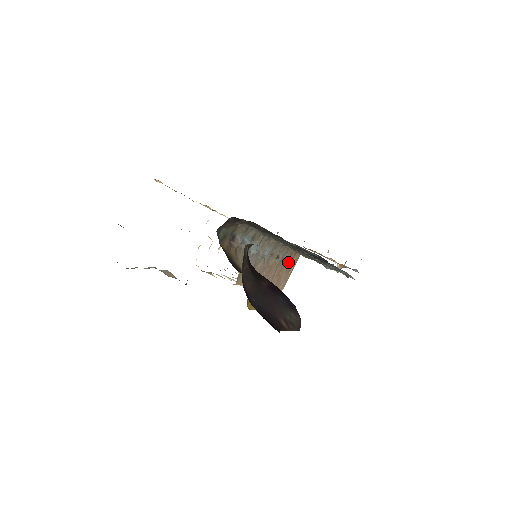
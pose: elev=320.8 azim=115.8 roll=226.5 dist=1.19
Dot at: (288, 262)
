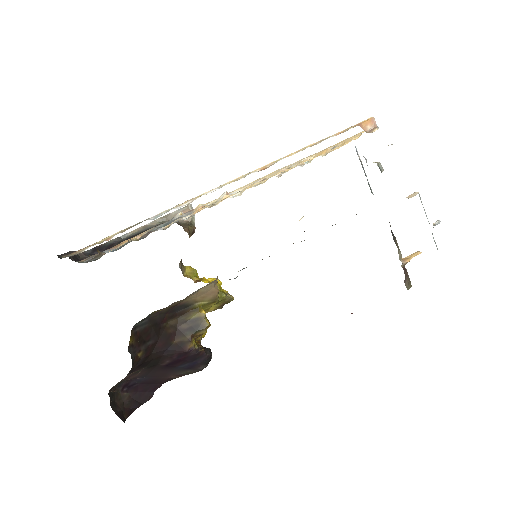
Dot at: occluded
